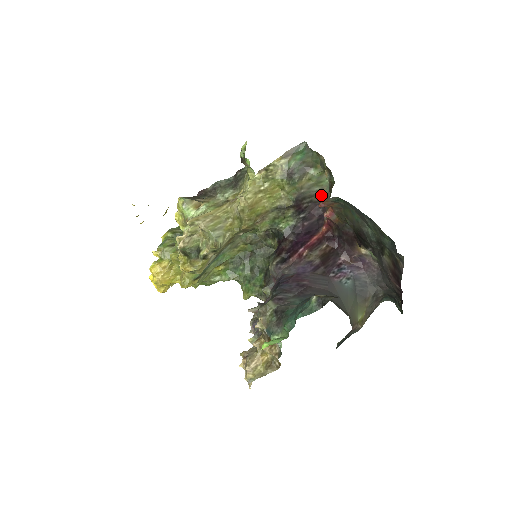
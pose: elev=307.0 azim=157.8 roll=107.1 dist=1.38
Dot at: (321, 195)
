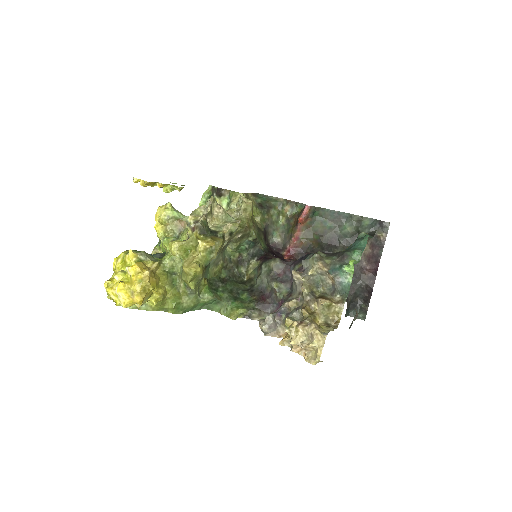
Dot at: (275, 236)
